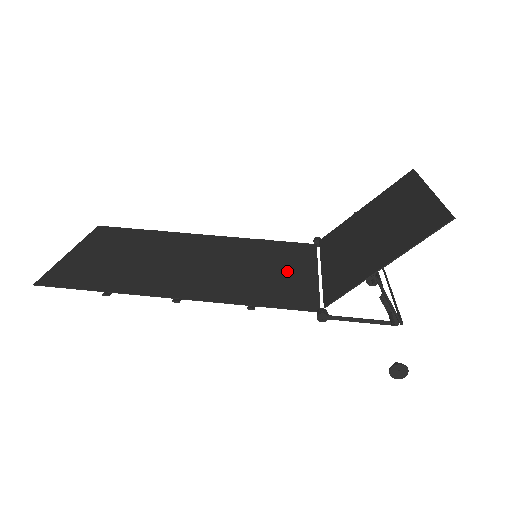
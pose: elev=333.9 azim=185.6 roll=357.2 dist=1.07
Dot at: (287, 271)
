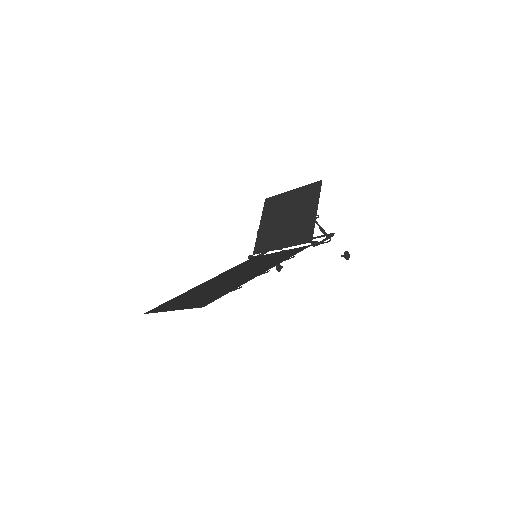
Dot at: occluded
